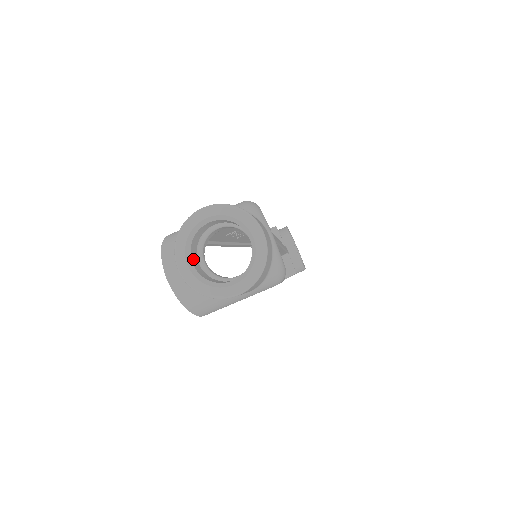
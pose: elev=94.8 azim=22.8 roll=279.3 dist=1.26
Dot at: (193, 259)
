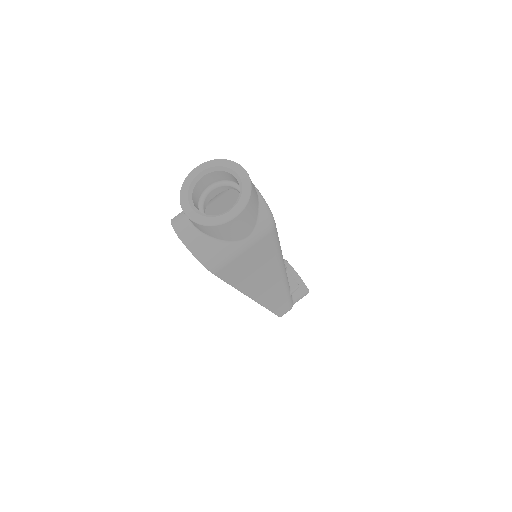
Dot at: (196, 207)
